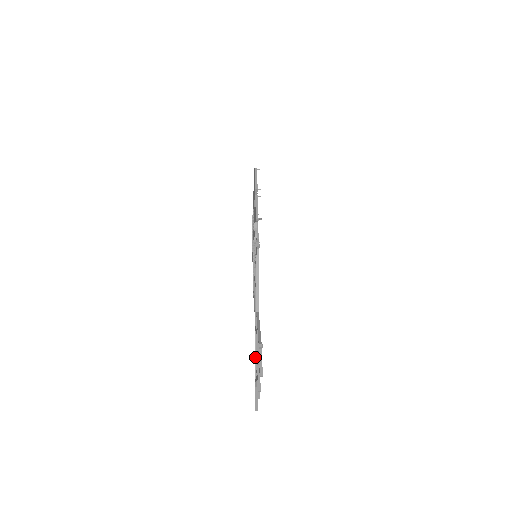
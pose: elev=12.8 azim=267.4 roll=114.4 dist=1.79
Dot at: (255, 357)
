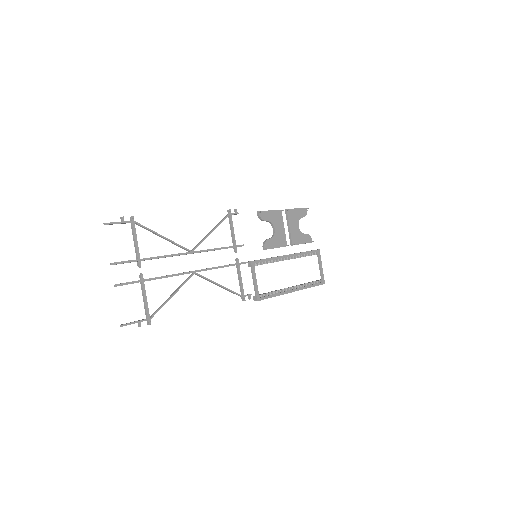
Dot at: (169, 297)
